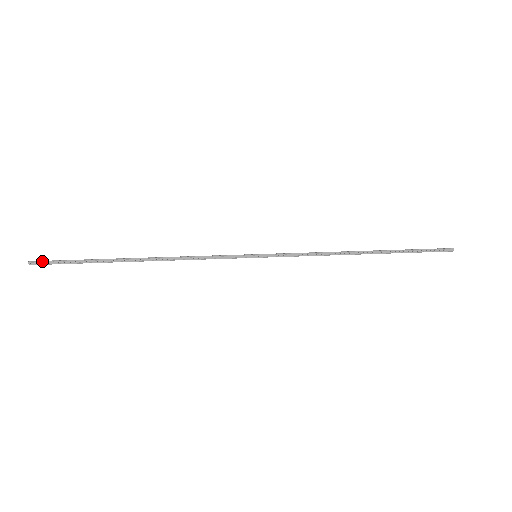
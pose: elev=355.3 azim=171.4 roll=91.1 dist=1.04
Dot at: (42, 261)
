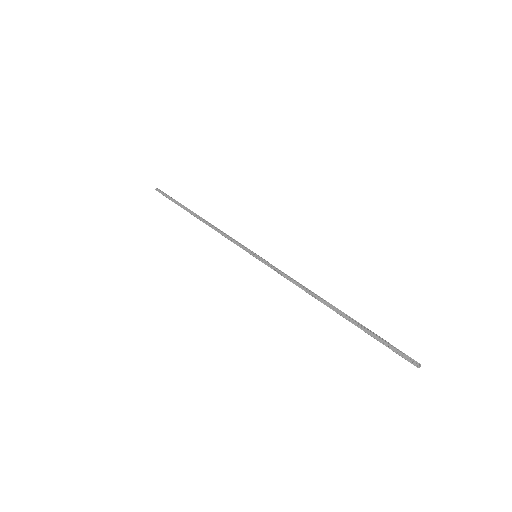
Dot at: (161, 191)
